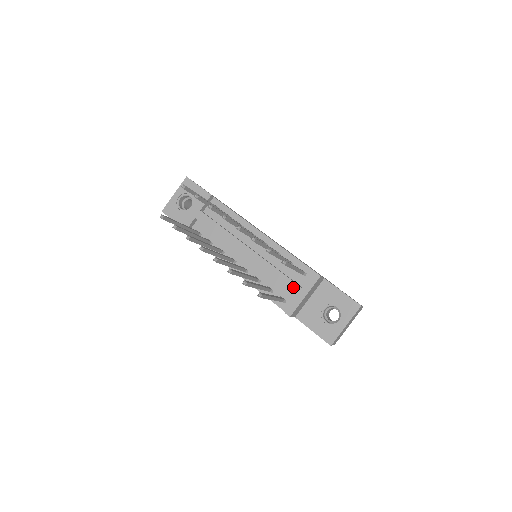
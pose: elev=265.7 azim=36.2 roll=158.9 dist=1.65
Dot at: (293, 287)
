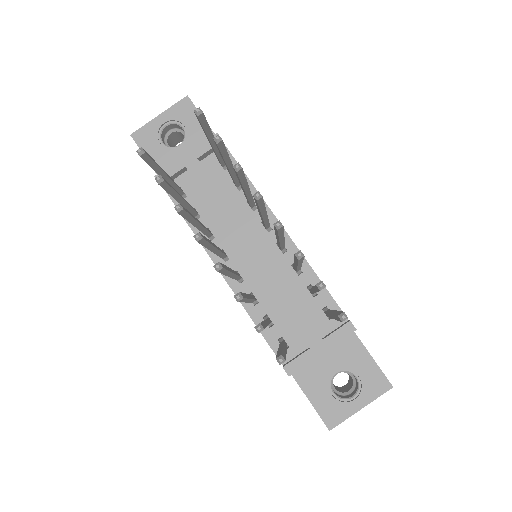
Dot at: (308, 332)
